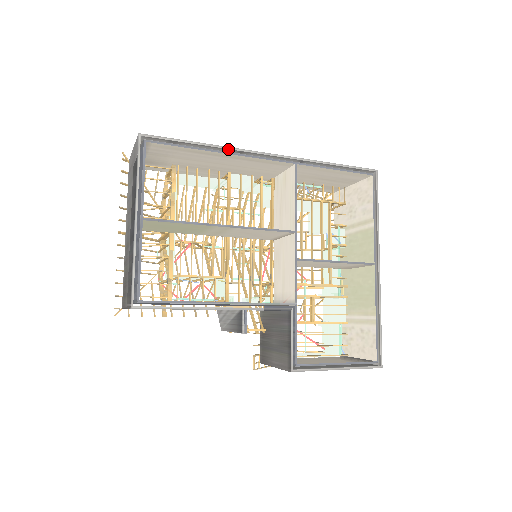
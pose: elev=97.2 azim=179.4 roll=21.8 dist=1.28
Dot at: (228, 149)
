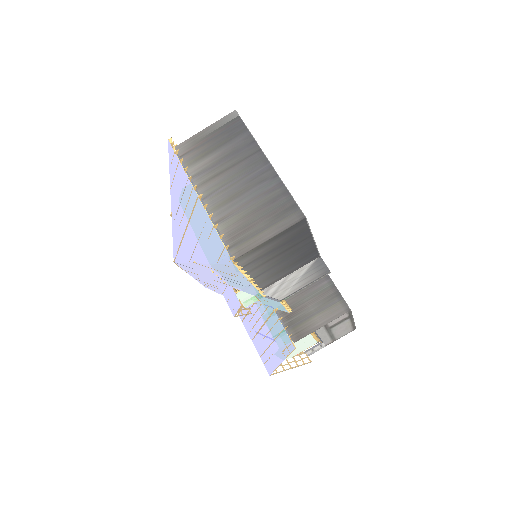
Dot at: occluded
